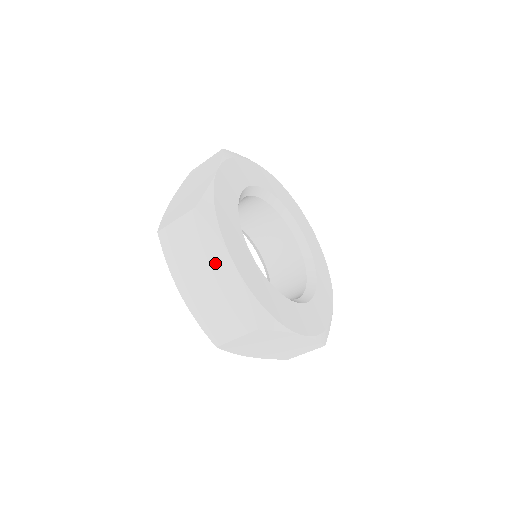
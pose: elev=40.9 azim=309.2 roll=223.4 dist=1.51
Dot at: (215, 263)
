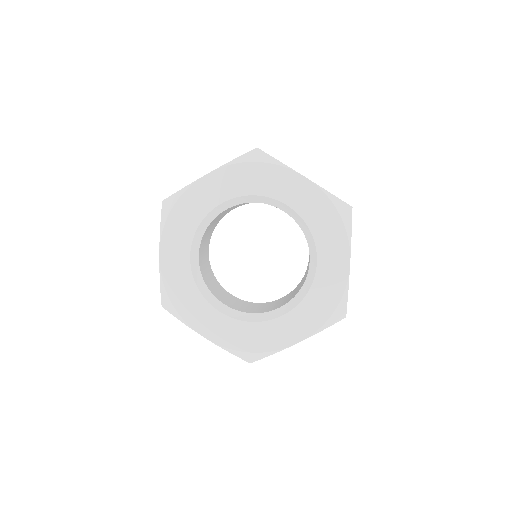
Dot at: occluded
